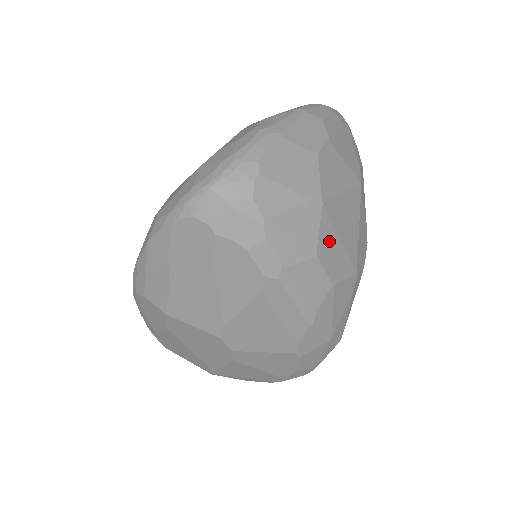
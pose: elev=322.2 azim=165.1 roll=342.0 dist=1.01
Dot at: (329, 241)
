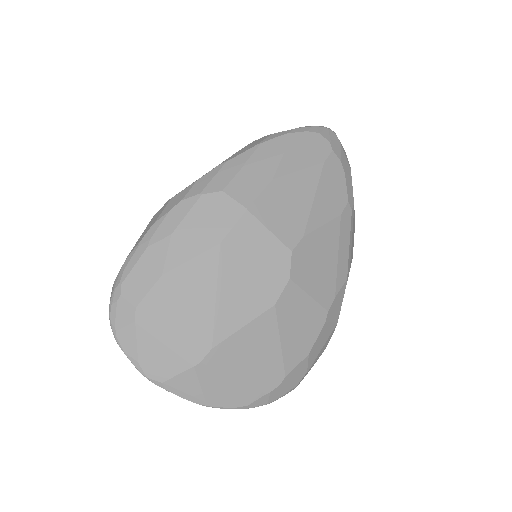
Dot at: occluded
